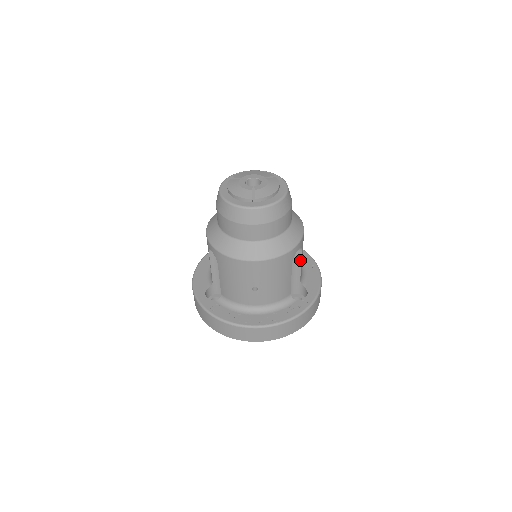
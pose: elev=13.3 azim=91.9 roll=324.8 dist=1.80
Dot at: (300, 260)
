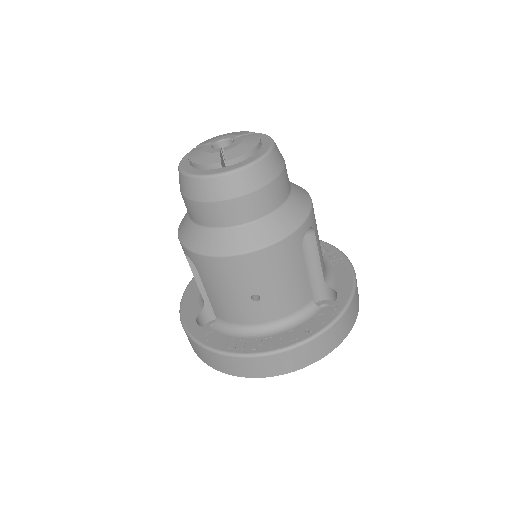
Dot at: (316, 248)
